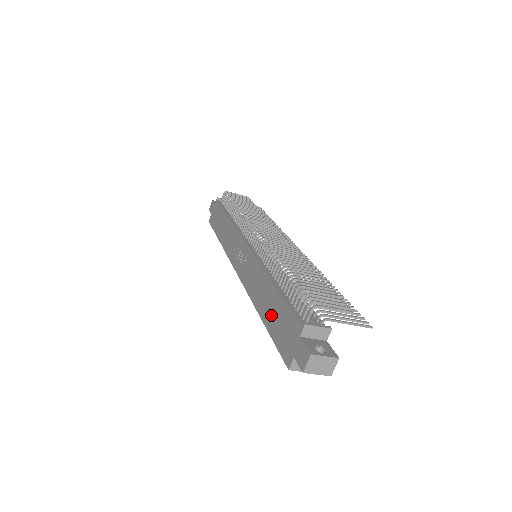
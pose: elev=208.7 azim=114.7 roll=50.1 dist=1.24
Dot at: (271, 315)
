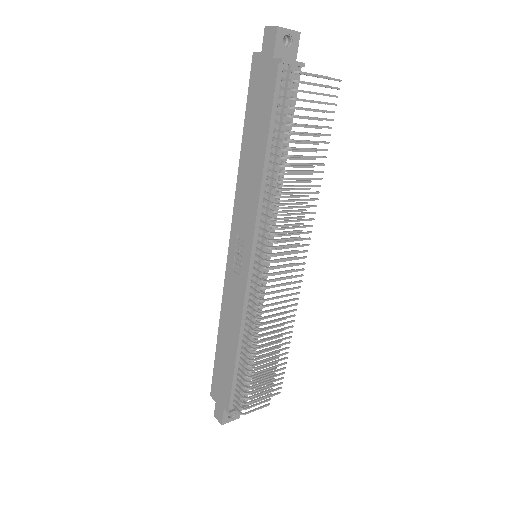
Dot at: (222, 357)
